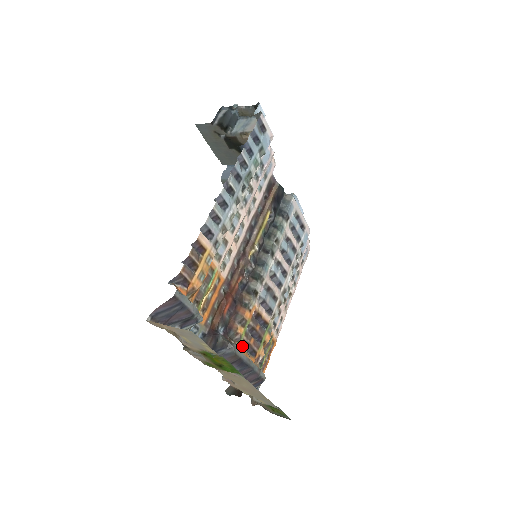
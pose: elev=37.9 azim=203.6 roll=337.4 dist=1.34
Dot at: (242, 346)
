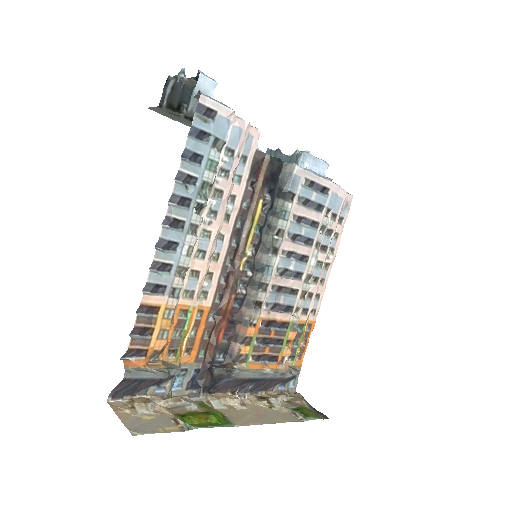
Dot at: (253, 361)
